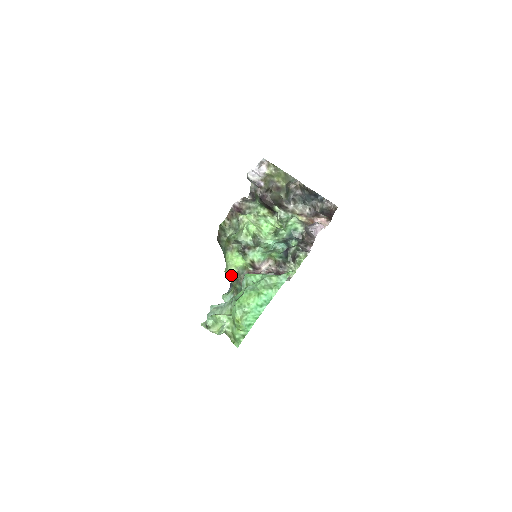
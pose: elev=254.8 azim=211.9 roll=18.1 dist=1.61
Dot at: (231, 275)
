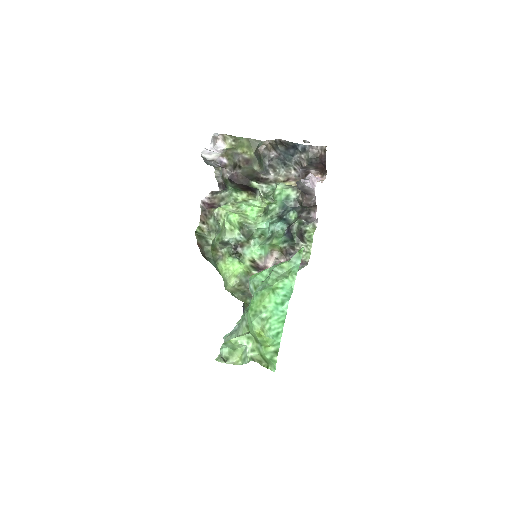
Dot at: (234, 289)
